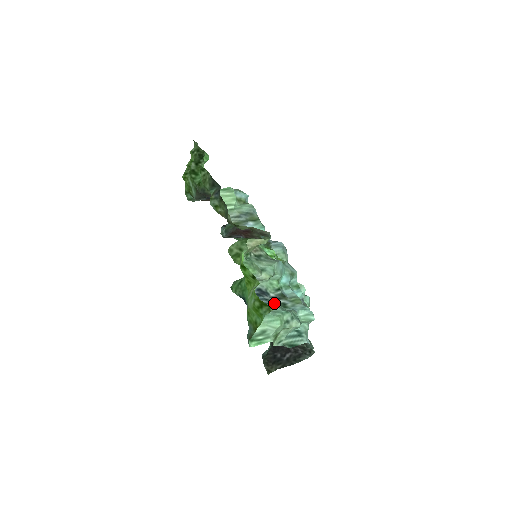
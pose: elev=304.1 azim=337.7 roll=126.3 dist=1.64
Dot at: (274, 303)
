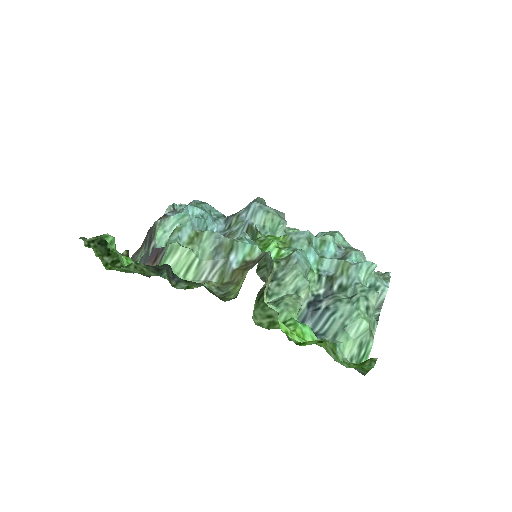
Dot at: (337, 304)
